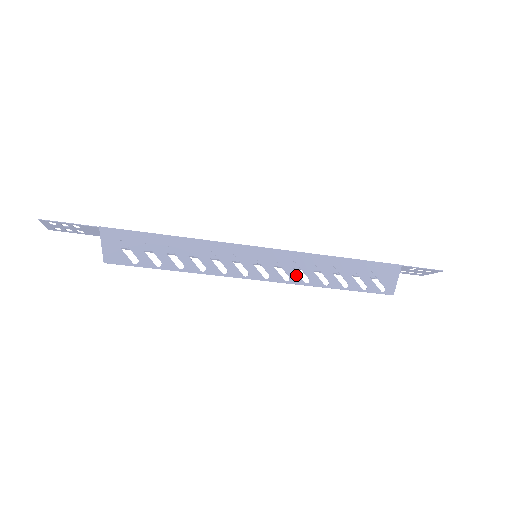
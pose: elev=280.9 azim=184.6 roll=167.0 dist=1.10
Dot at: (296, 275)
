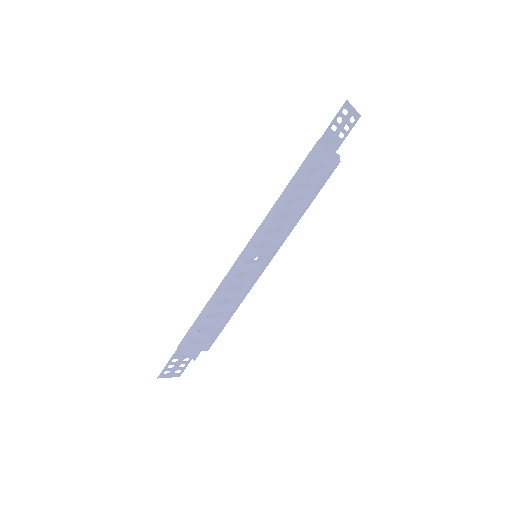
Dot at: (273, 236)
